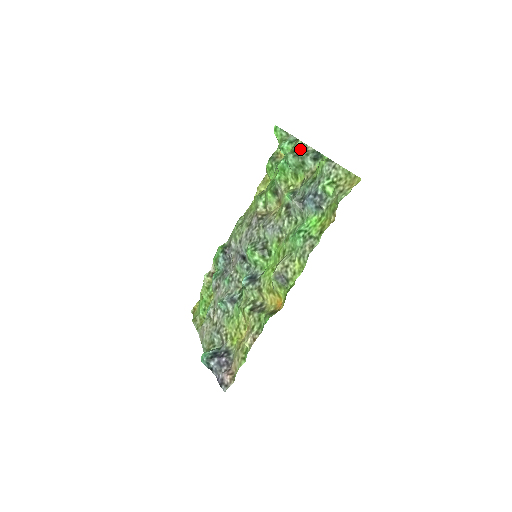
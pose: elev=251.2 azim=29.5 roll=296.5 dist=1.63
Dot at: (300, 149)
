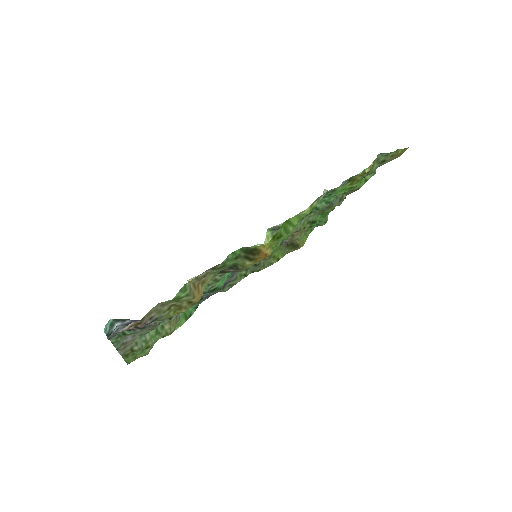
Dot at: occluded
